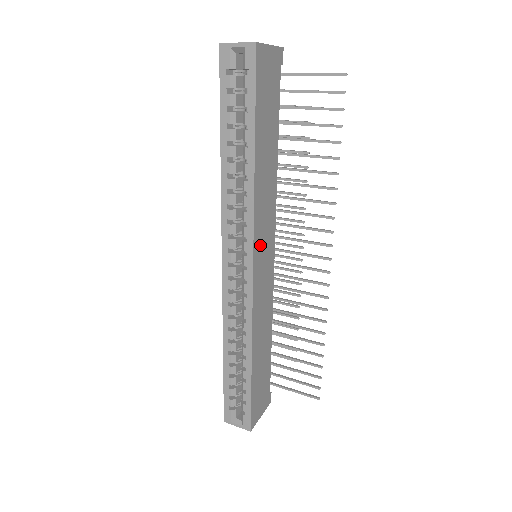
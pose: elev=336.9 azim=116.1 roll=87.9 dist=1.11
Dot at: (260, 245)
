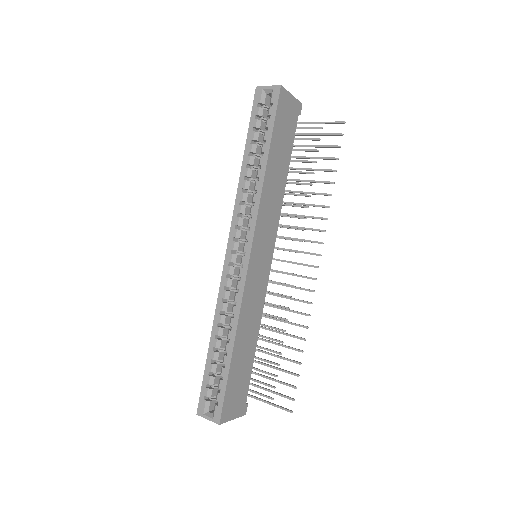
Dot at: (260, 239)
